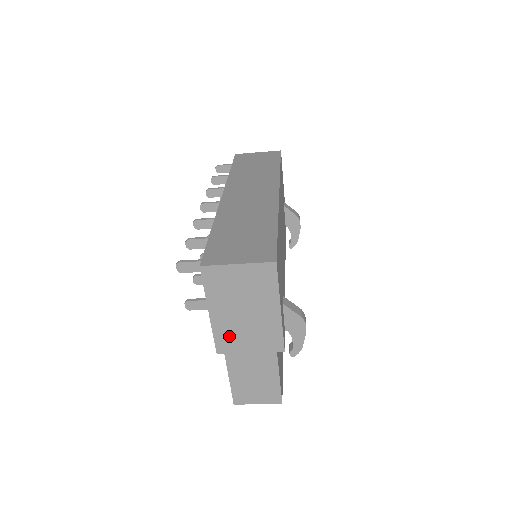
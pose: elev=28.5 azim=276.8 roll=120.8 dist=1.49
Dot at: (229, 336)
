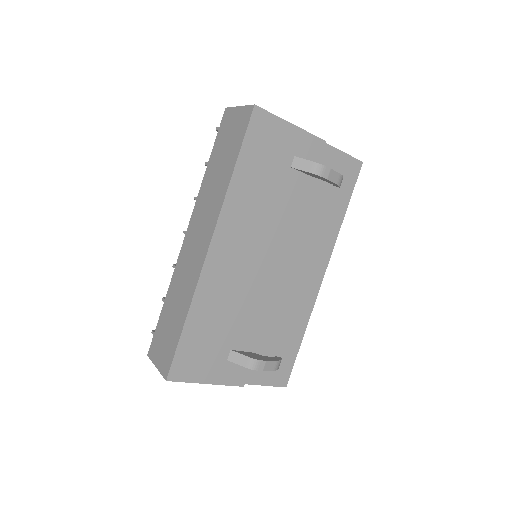
Dot at: occluded
